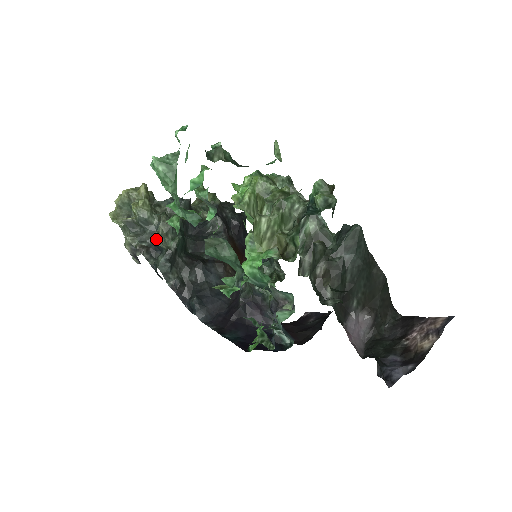
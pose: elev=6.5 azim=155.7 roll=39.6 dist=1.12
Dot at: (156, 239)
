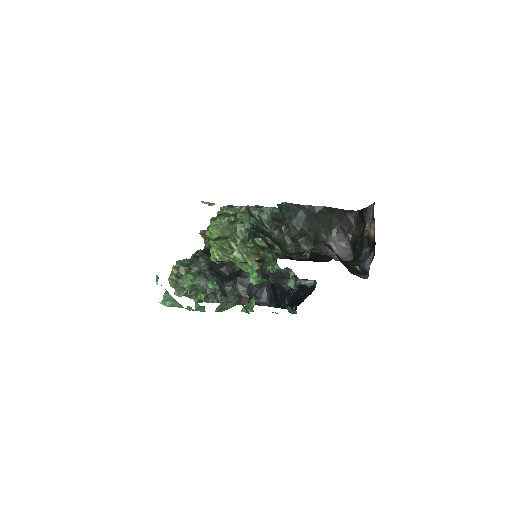
Dot at: occluded
